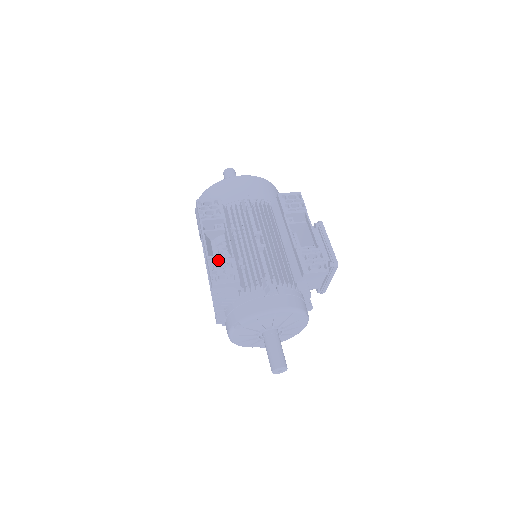
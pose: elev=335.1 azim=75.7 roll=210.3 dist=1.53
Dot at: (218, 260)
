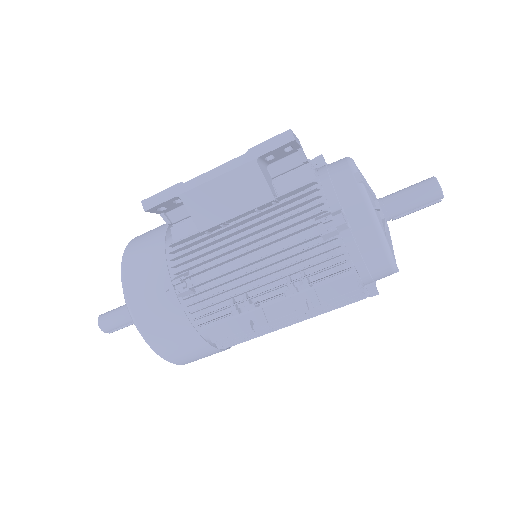
Dot at: occluded
